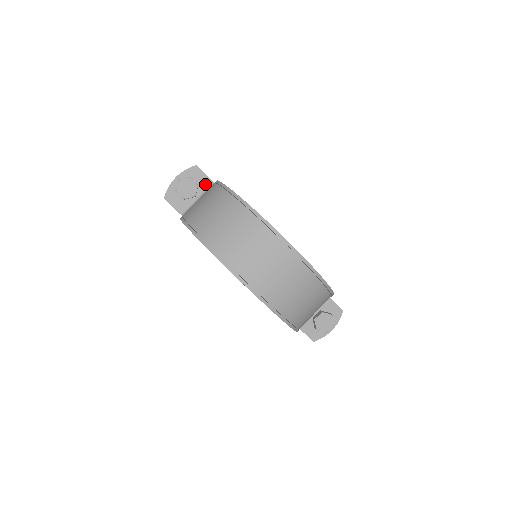
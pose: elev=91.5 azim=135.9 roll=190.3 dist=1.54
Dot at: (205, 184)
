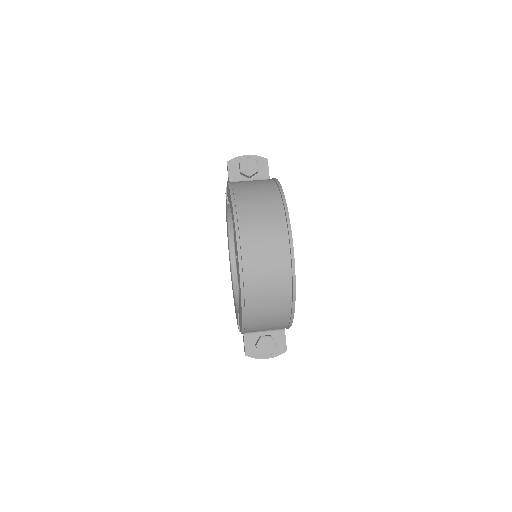
Dot at: (263, 176)
